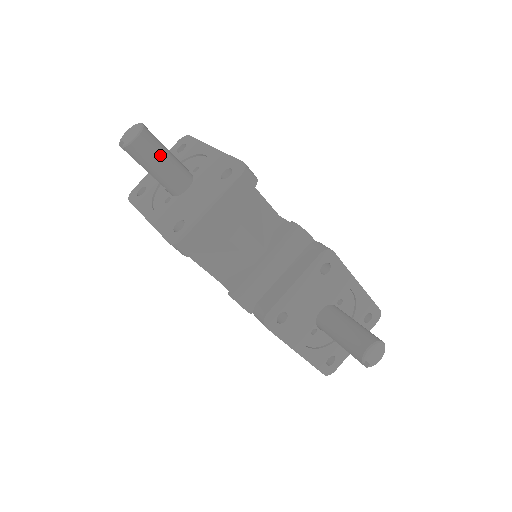
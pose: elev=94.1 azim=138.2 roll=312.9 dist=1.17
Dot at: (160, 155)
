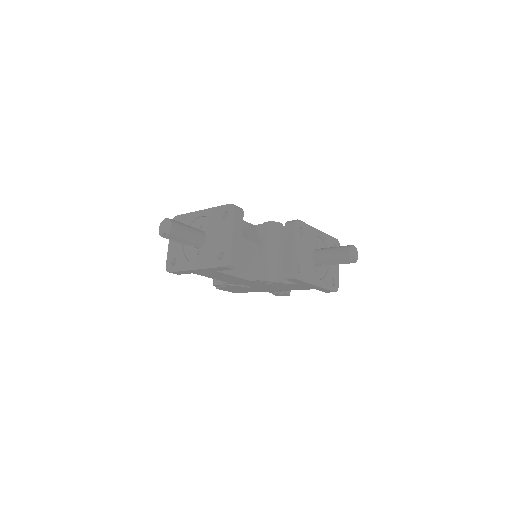
Dot at: (185, 228)
